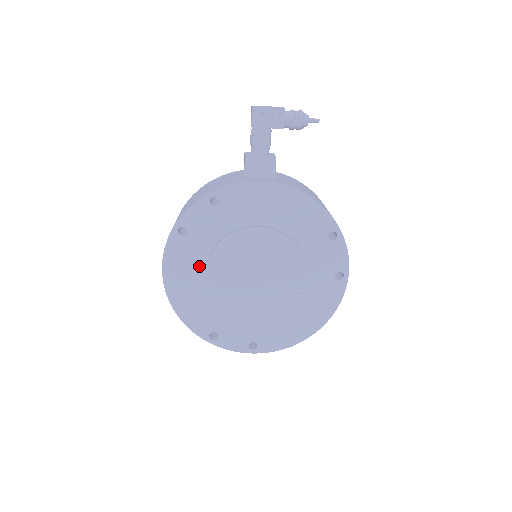
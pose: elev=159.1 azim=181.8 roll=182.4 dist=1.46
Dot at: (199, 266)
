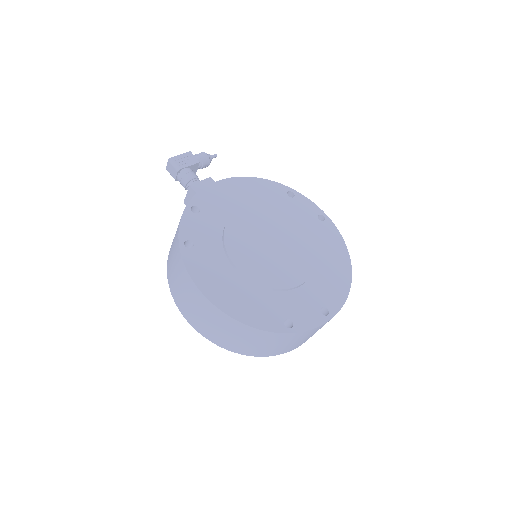
Dot at: (224, 266)
